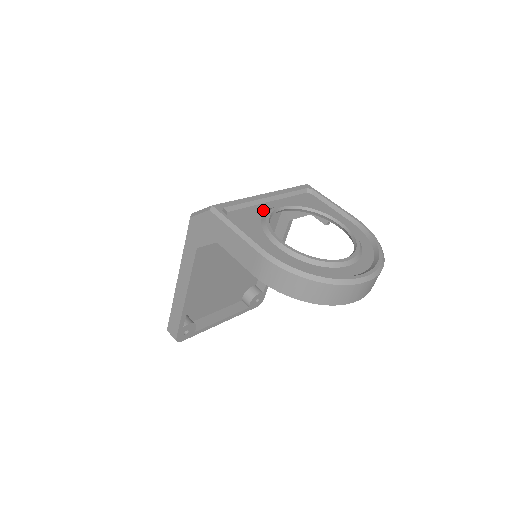
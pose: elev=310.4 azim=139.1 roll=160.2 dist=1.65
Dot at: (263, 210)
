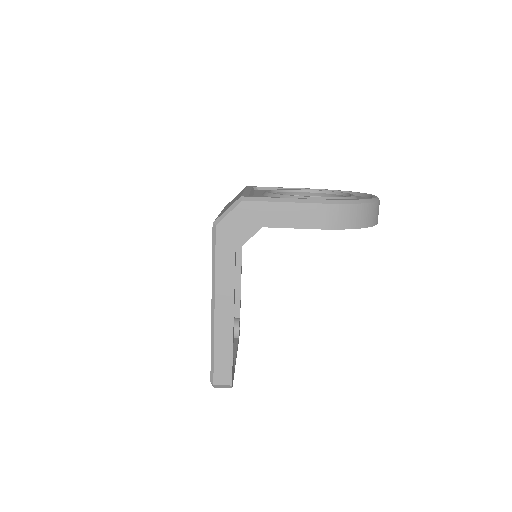
Dot at: (263, 196)
